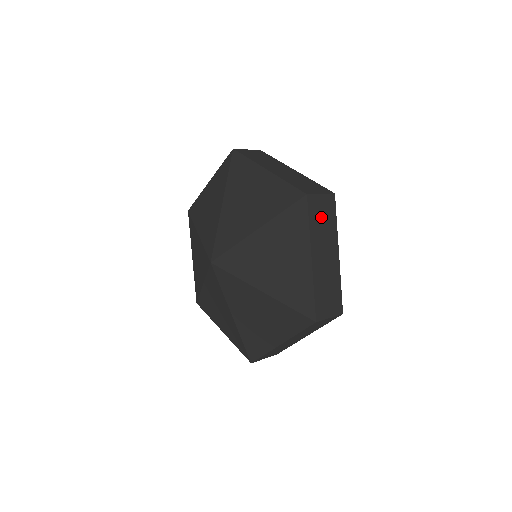
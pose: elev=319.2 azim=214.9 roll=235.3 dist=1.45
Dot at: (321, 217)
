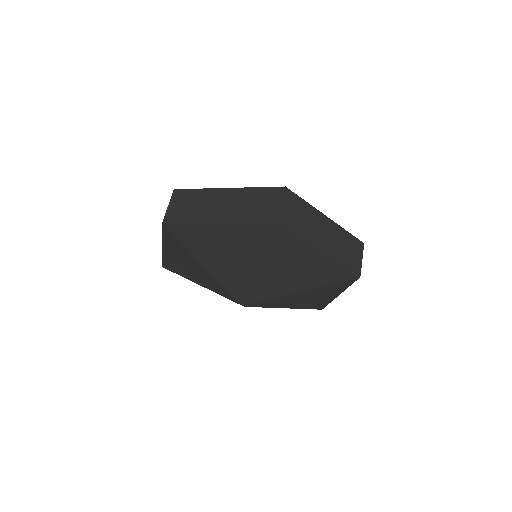
Dot at: (298, 218)
